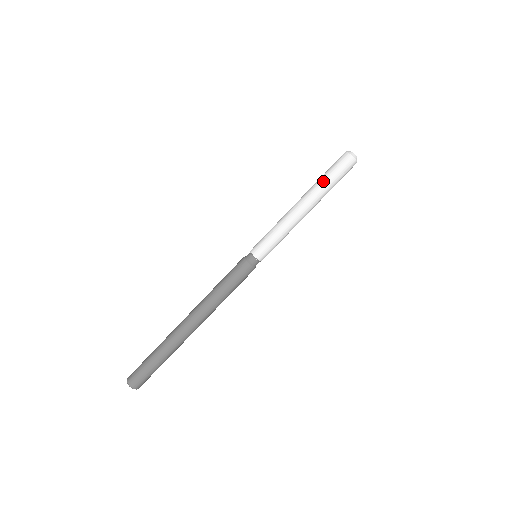
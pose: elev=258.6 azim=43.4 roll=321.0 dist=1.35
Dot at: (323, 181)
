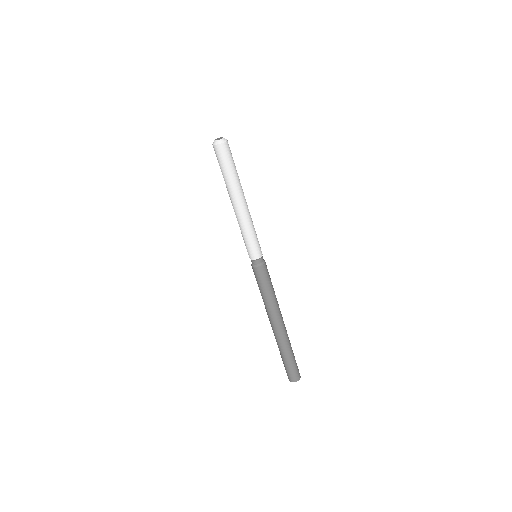
Dot at: (223, 177)
